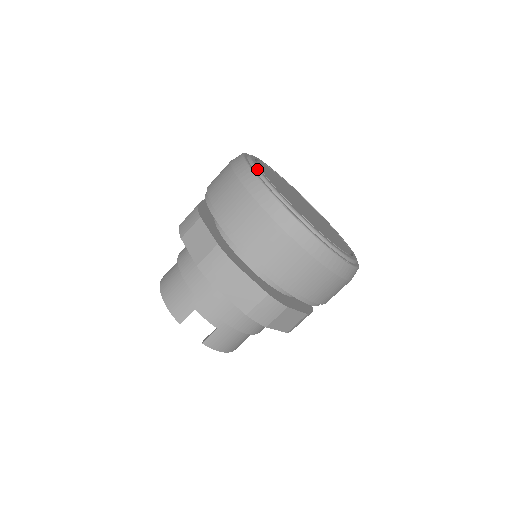
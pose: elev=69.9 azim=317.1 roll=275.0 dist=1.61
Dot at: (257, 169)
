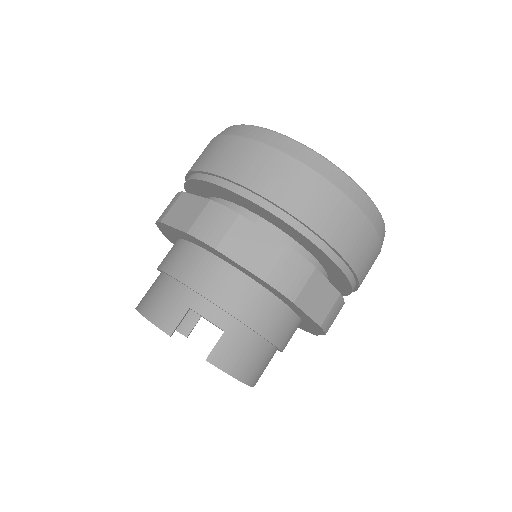
Dot at: occluded
